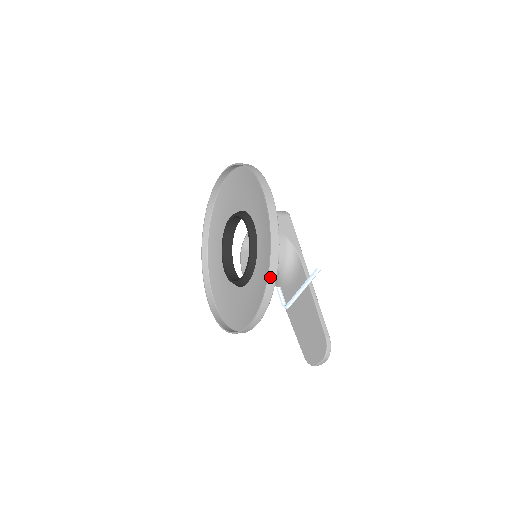
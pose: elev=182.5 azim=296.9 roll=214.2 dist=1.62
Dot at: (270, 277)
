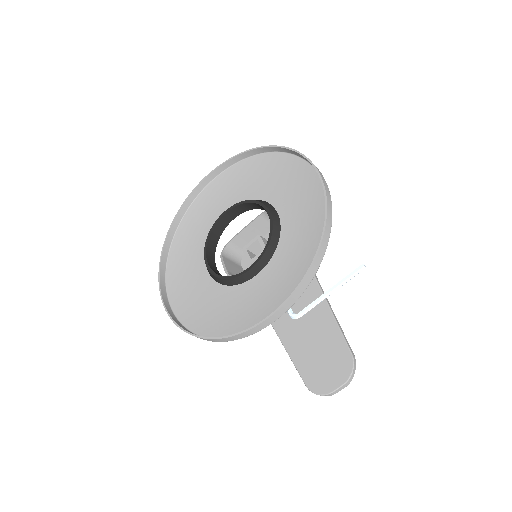
Dot at: (318, 256)
